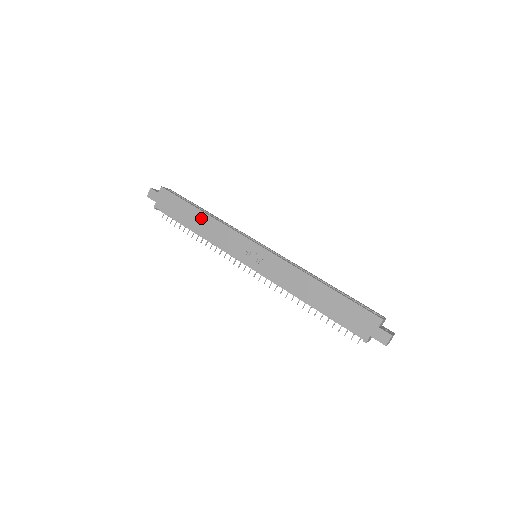
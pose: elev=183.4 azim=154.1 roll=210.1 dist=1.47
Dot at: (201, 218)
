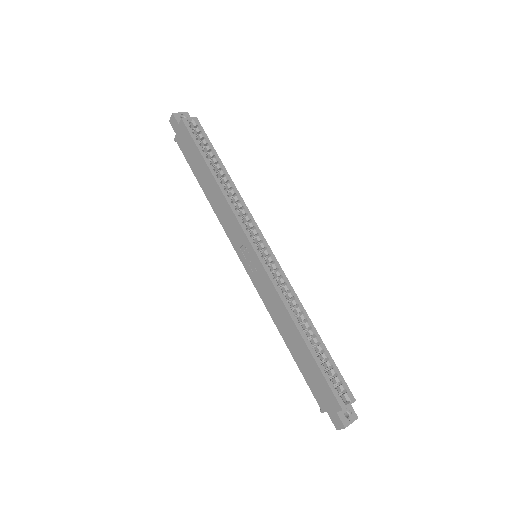
Dot at: (211, 183)
